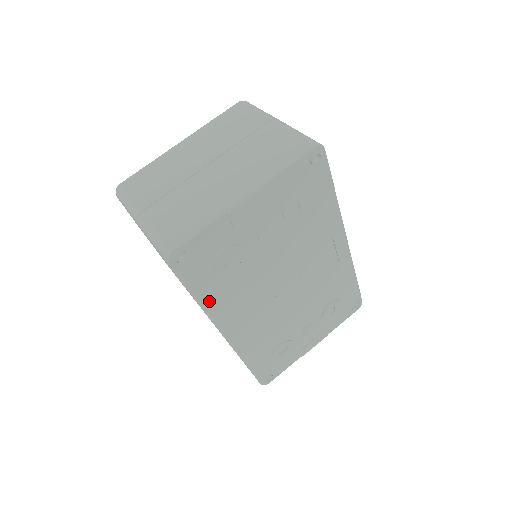
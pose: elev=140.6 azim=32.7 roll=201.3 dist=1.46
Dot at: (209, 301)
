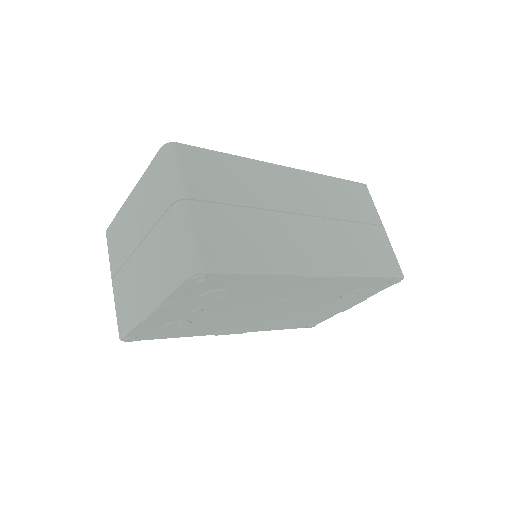
Dot at: (188, 334)
